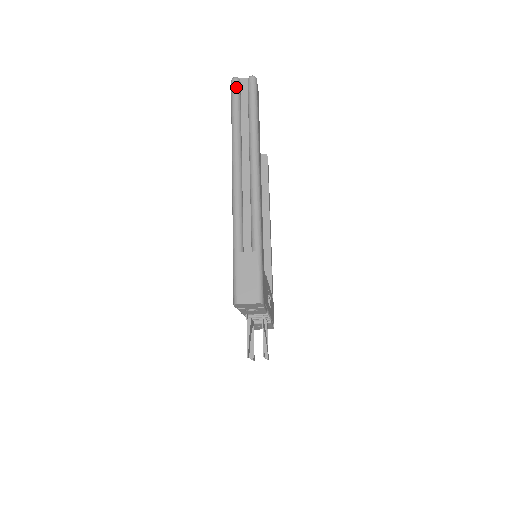
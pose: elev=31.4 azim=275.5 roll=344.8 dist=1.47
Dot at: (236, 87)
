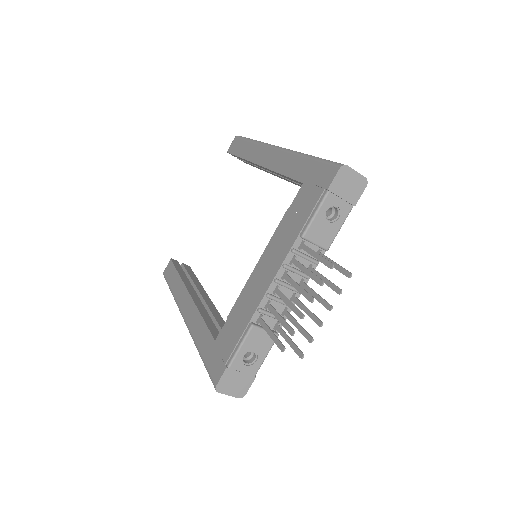
Dot at: occluded
